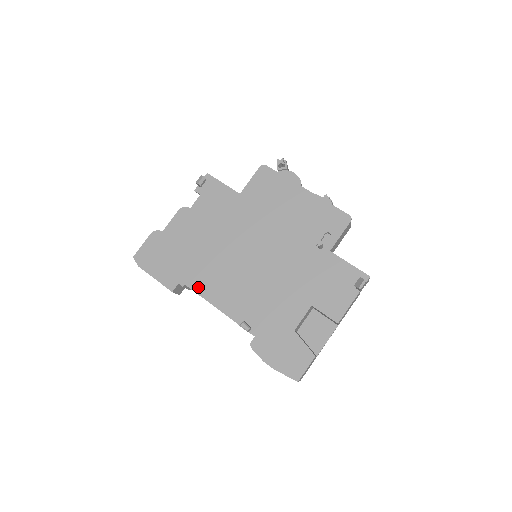
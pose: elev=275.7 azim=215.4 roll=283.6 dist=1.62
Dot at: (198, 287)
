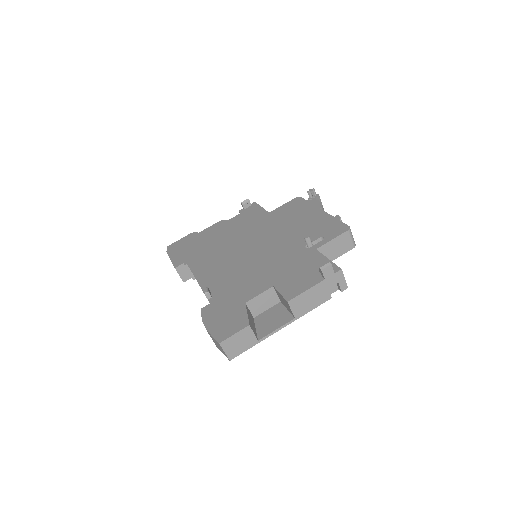
Dot at: (195, 266)
